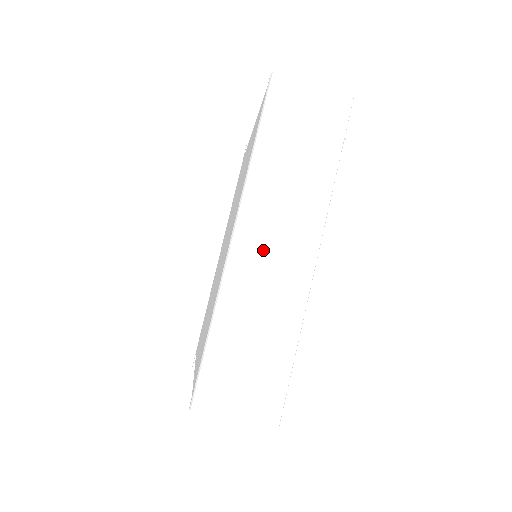
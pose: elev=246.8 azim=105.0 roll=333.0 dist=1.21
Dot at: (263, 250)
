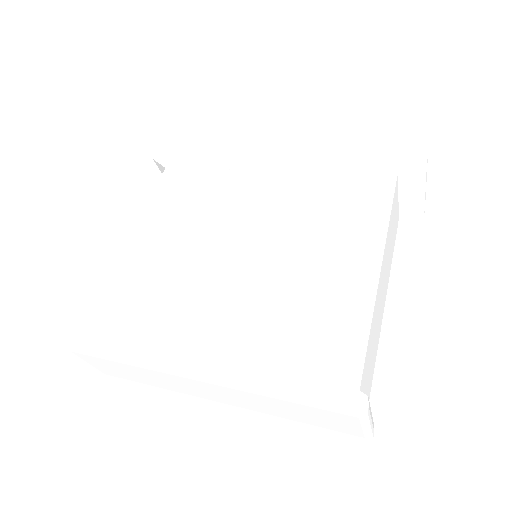
Dot at: (198, 387)
